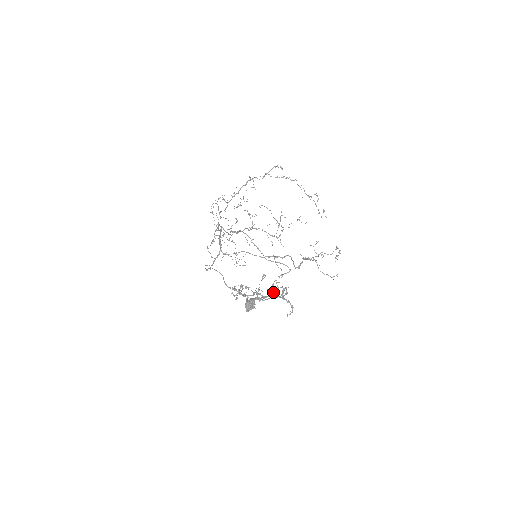
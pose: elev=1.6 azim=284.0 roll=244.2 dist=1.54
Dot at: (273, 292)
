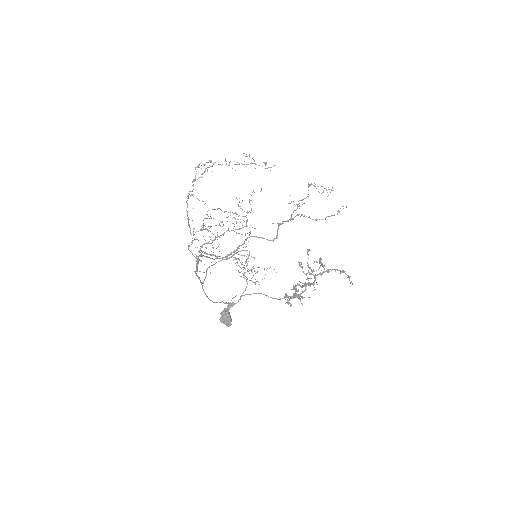
Dot at: (311, 273)
